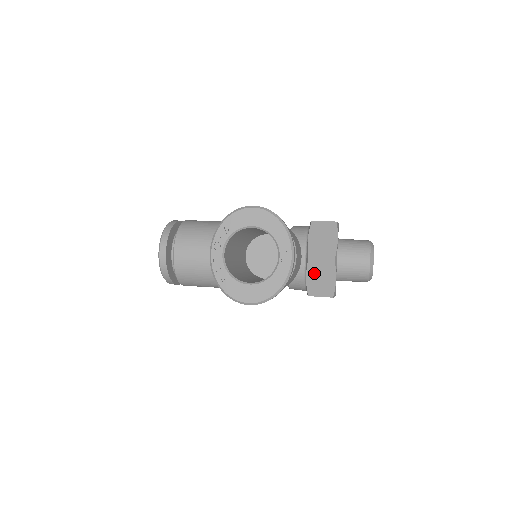
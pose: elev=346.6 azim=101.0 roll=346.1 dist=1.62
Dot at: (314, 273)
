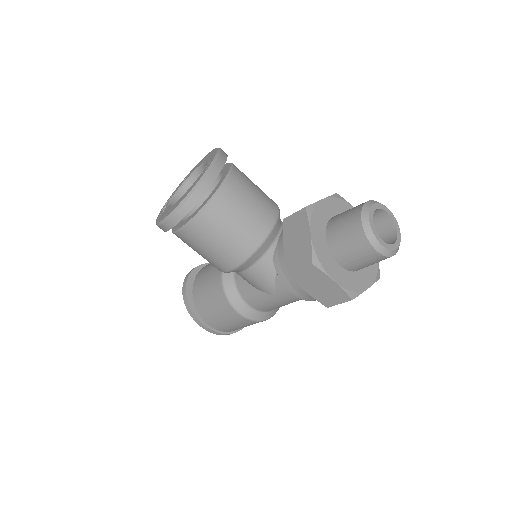
Dot at: (290, 237)
